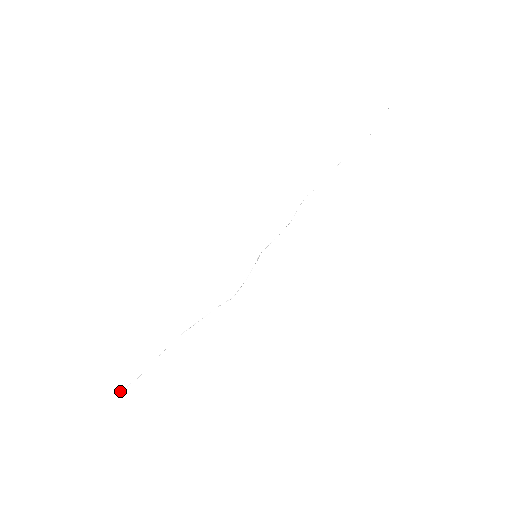
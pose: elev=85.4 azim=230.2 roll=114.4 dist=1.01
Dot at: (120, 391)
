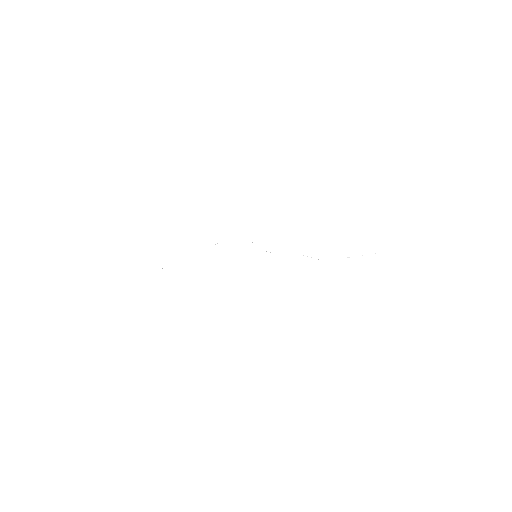
Dot at: occluded
